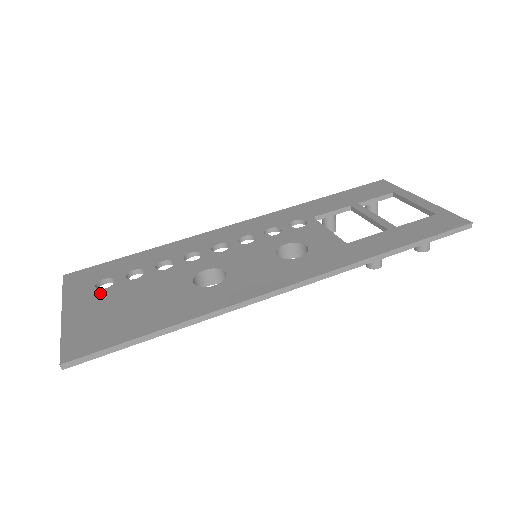
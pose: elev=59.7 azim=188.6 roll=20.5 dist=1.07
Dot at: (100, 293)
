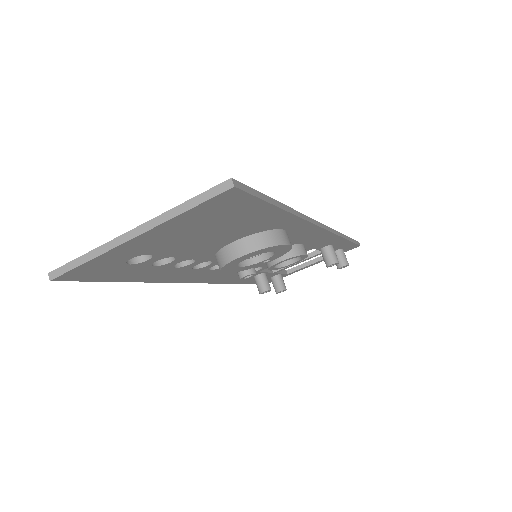
Dot at: occluded
